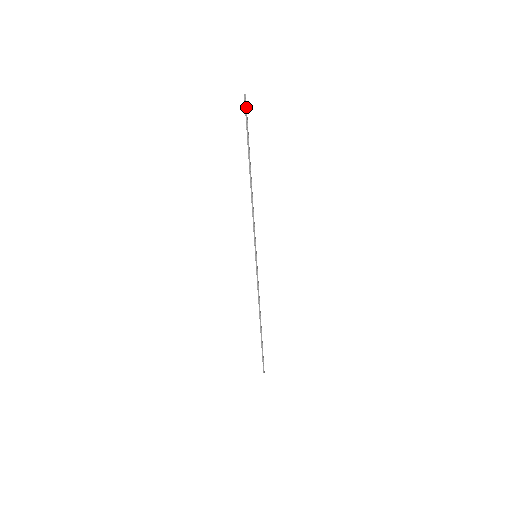
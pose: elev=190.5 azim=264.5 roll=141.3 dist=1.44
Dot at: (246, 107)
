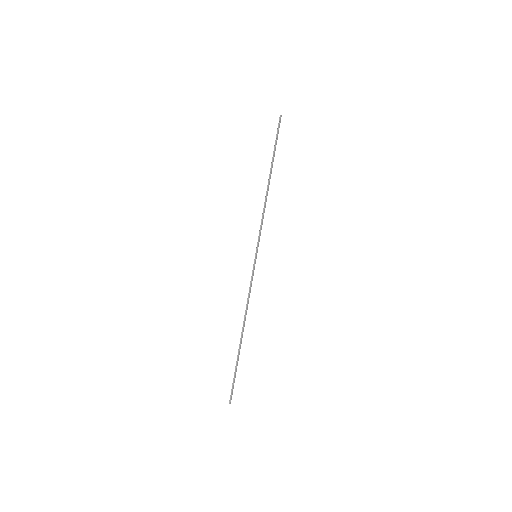
Dot at: (279, 124)
